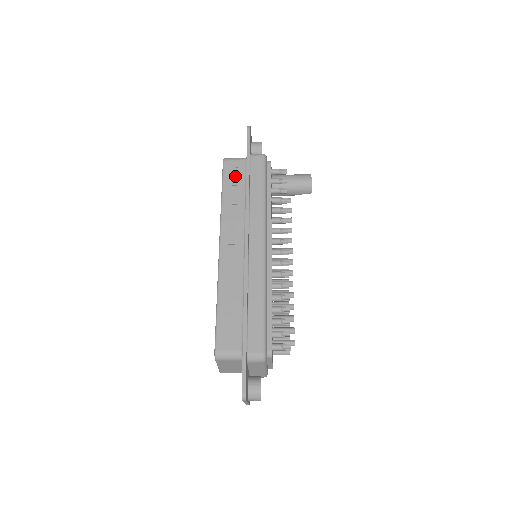
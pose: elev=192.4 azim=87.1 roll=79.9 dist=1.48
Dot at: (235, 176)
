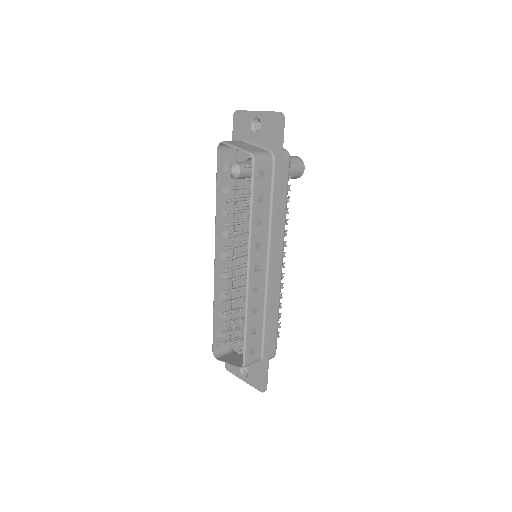
Dot at: (263, 182)
